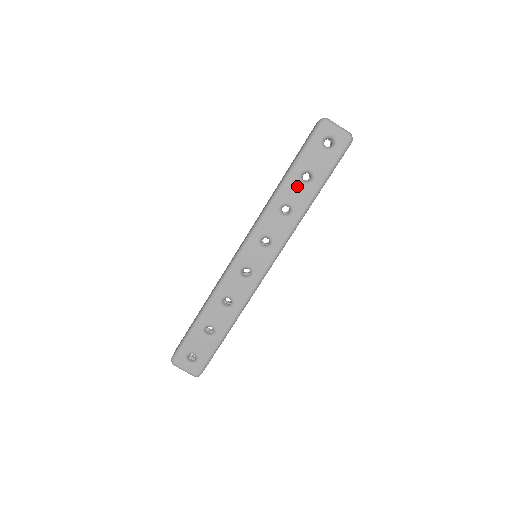
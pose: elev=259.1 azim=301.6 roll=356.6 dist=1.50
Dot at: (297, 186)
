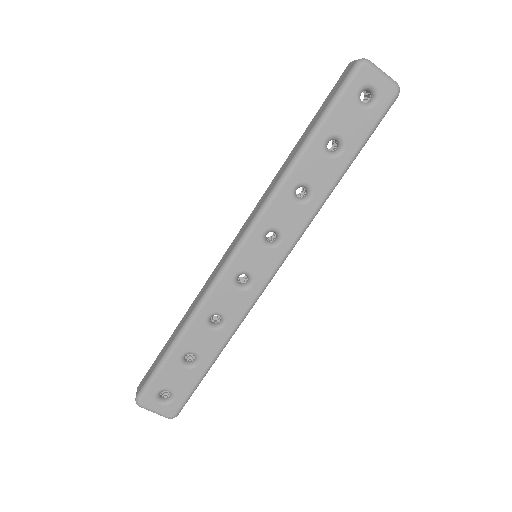
Dot at: (320, 158)
